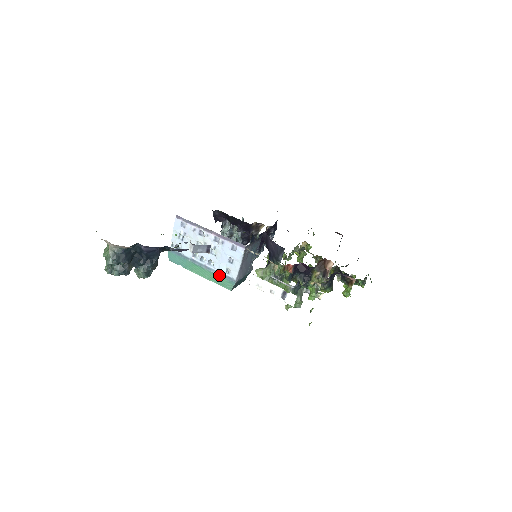
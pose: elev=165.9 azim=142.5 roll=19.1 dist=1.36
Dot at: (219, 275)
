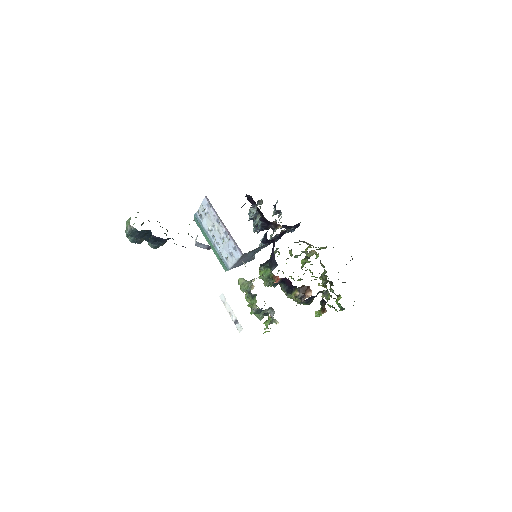
Dot at: (220, 257)
